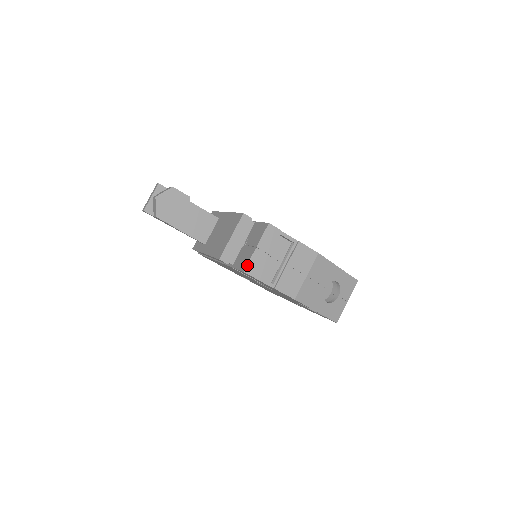
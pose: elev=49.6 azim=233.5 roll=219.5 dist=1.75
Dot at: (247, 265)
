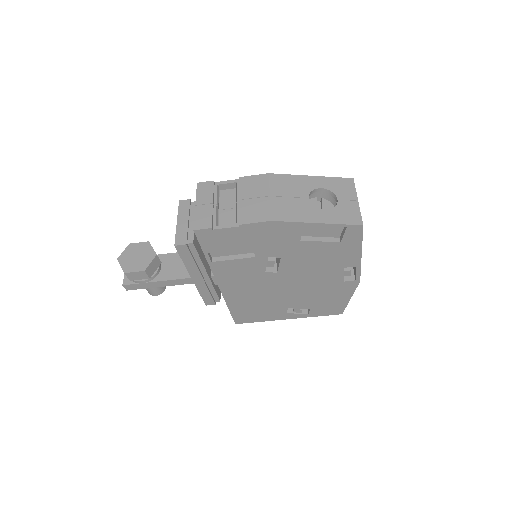
Dot at: (194, 223)
